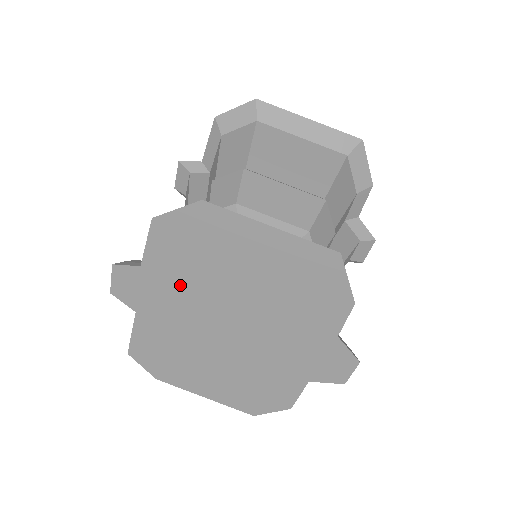
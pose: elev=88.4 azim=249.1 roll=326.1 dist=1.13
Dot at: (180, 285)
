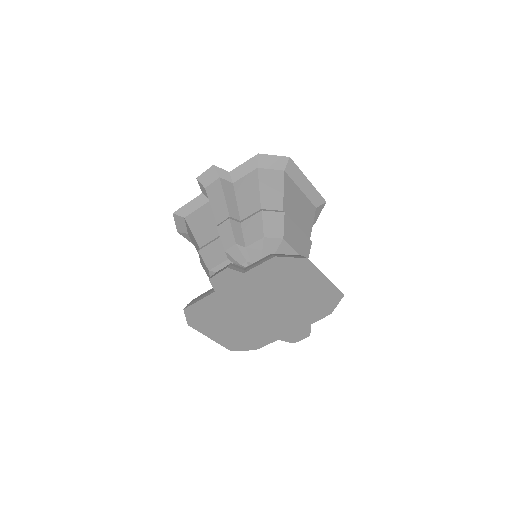
Dot at: (257, 287)
